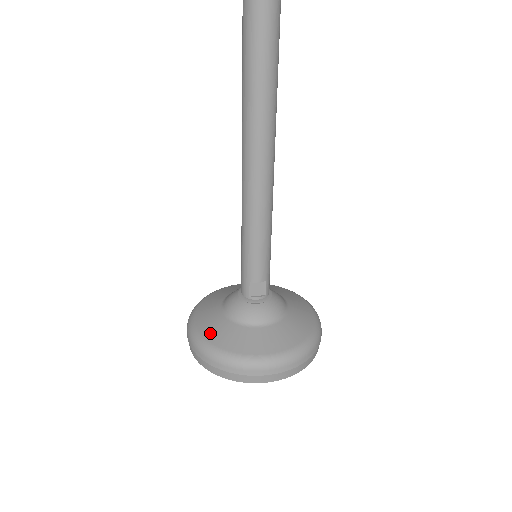
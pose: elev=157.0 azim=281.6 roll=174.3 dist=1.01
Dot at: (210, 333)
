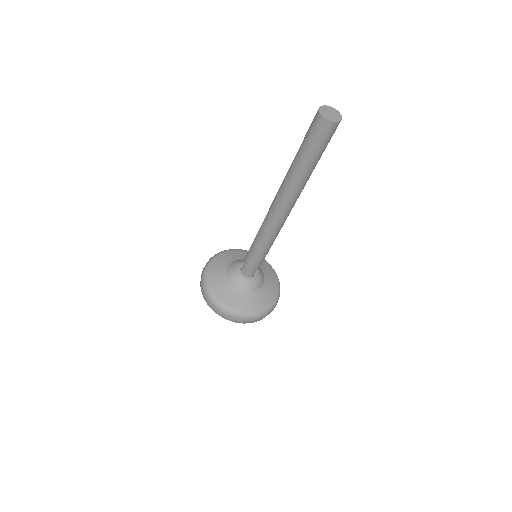
Dot at: (246, 307)
